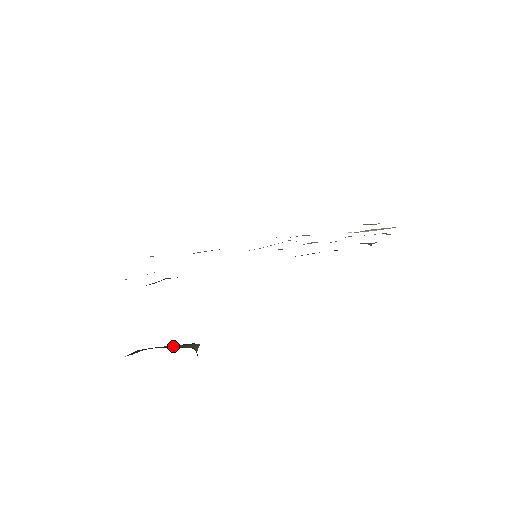
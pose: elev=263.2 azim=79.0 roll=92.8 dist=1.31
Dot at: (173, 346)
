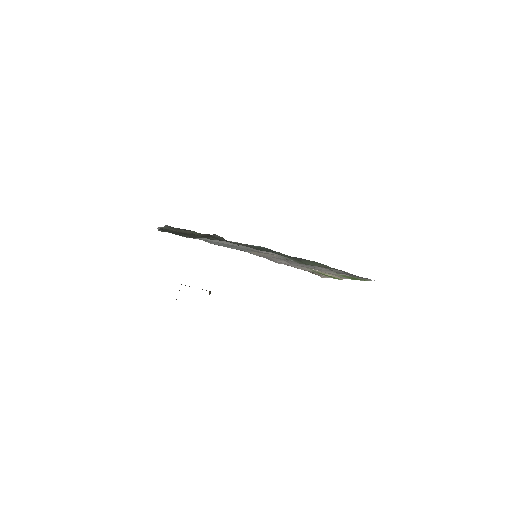
Dot at: occluded
